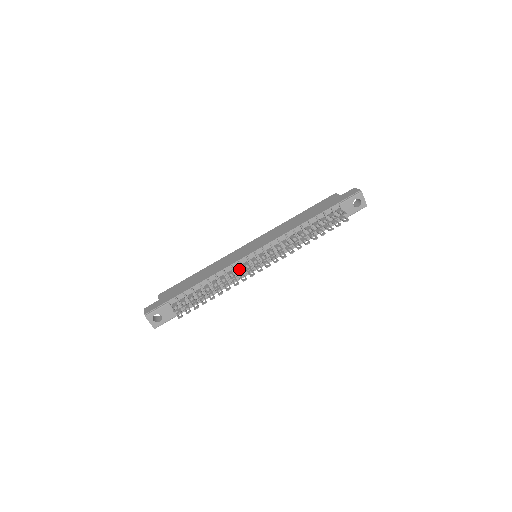
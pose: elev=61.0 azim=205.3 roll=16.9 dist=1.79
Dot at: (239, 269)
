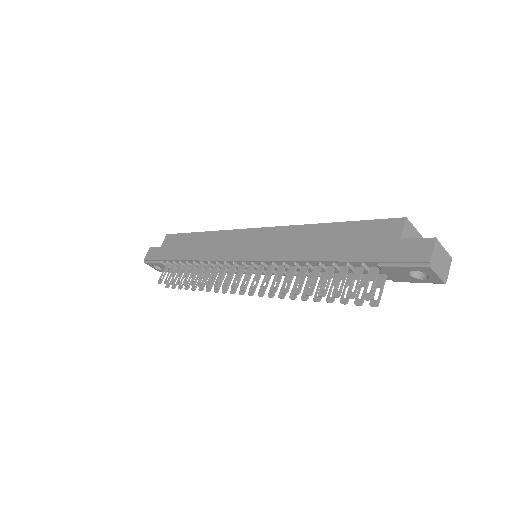
Dot at: occluded
